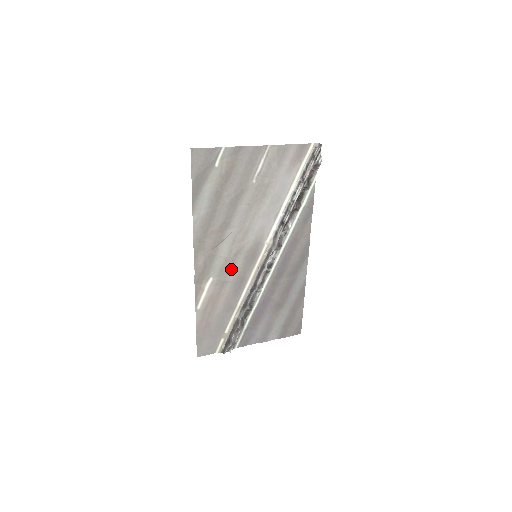
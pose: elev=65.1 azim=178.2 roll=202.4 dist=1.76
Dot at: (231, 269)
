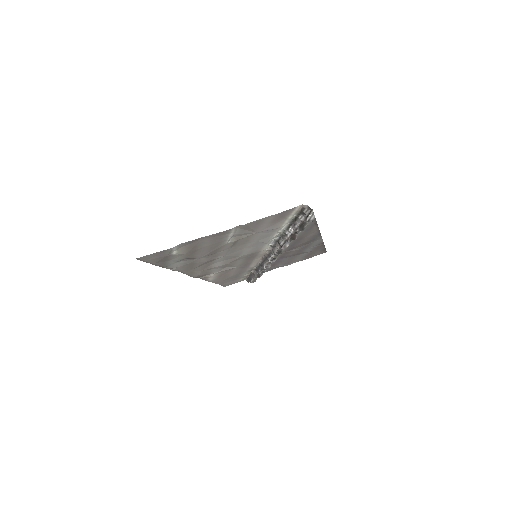
Dot at: (232, 265)
